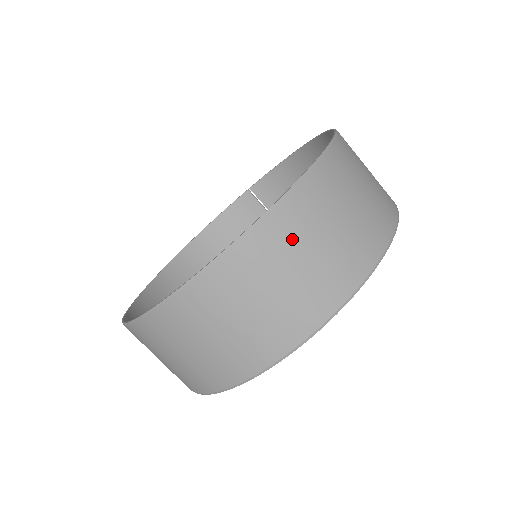
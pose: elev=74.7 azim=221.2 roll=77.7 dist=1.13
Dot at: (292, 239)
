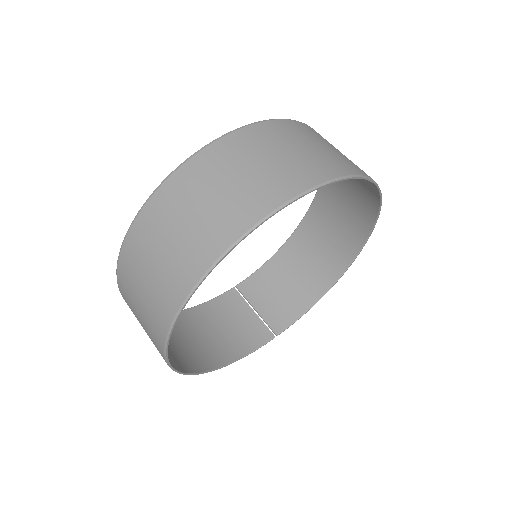
Dot at: (310, 135)
